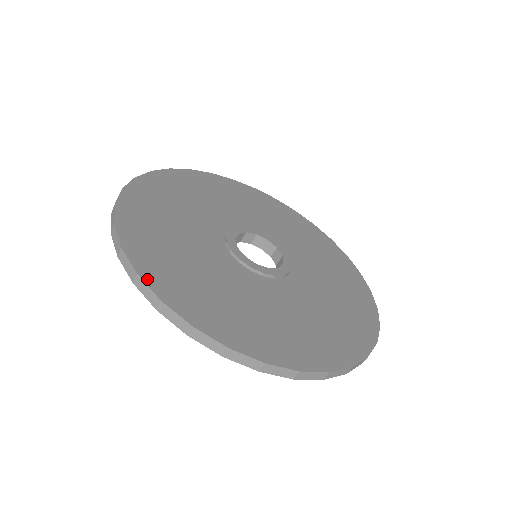
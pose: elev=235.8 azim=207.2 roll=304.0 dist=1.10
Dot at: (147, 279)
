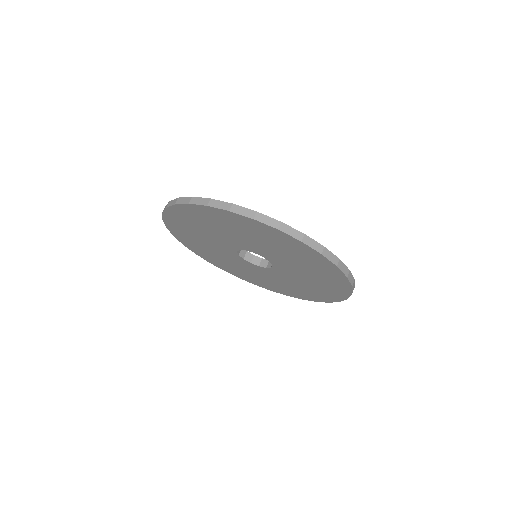
Dot at: (239, 207)
